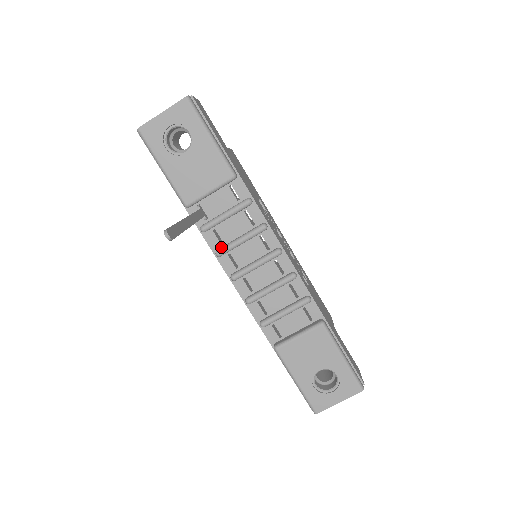
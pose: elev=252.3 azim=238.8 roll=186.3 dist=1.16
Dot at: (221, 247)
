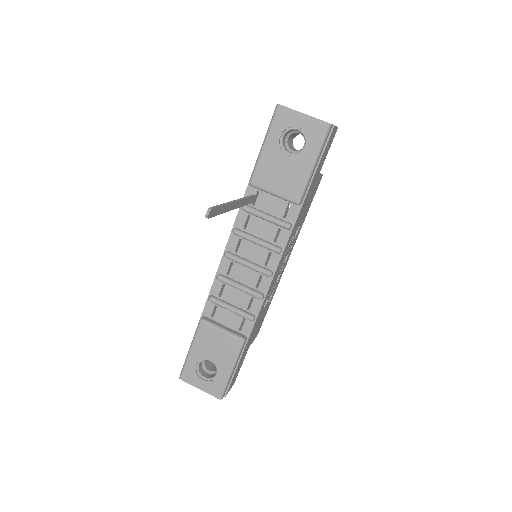
Dot at: (241, 230)
